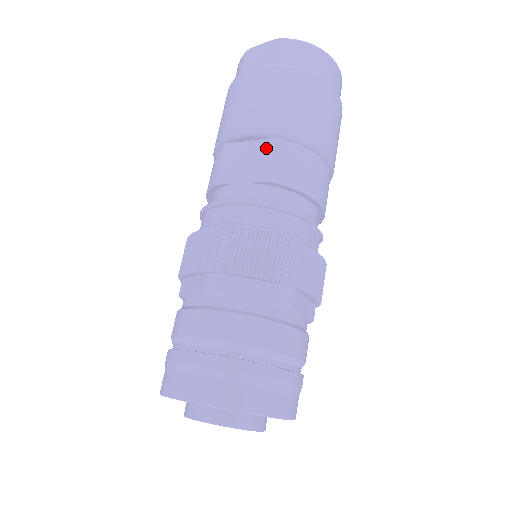
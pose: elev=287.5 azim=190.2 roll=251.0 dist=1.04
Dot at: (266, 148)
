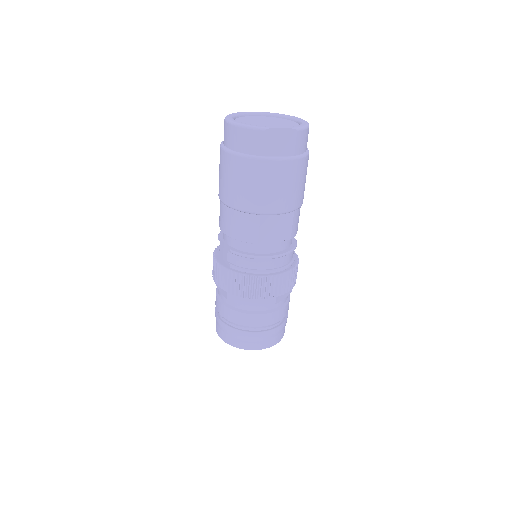
Dot at: (289, 218)
